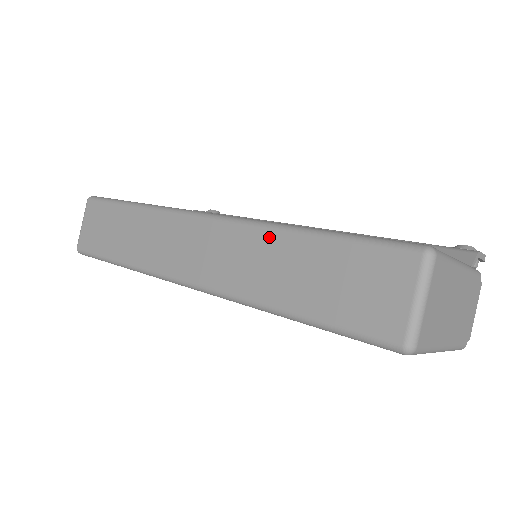
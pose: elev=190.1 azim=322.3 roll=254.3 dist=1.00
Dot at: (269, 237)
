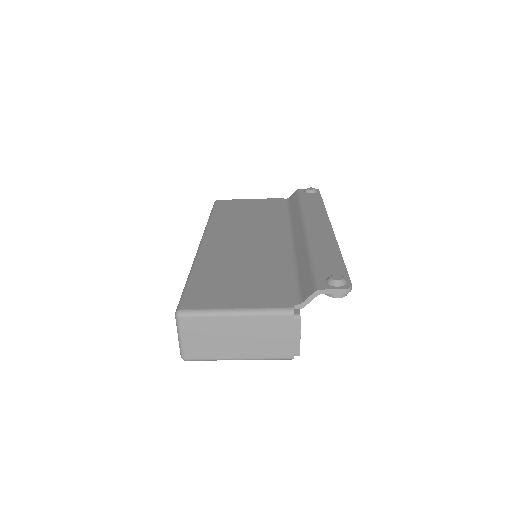
Dot at: occluded
